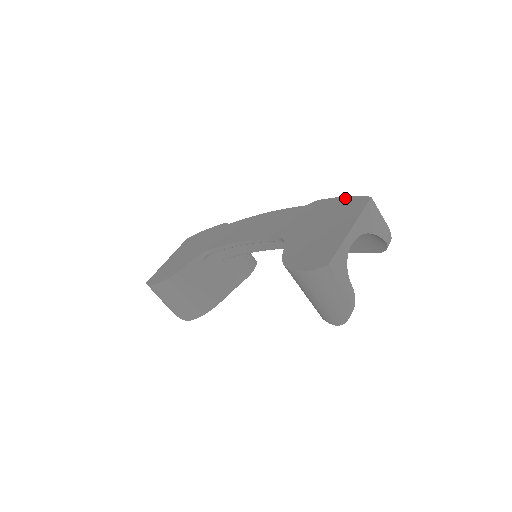
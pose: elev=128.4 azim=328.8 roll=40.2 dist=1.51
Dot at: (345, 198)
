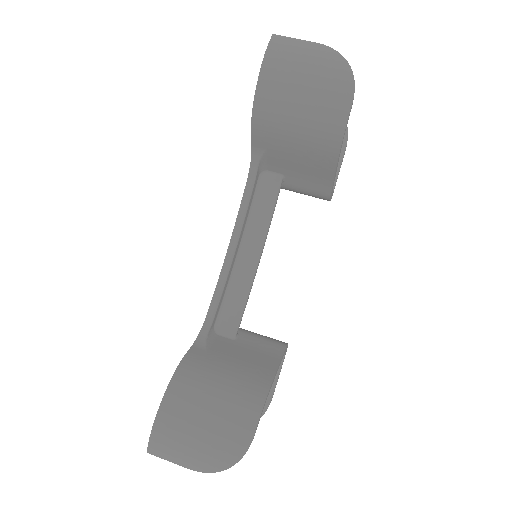
Dot at: occluded
